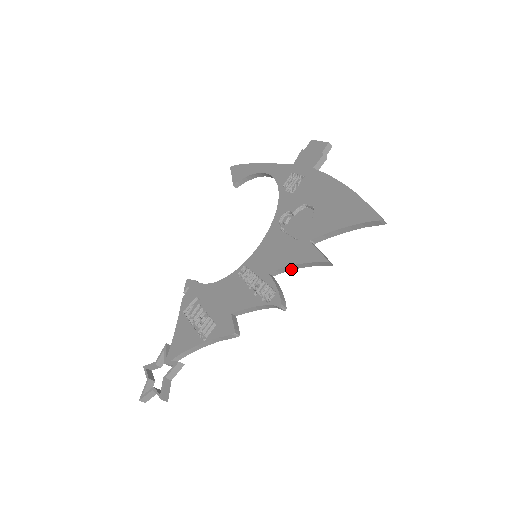
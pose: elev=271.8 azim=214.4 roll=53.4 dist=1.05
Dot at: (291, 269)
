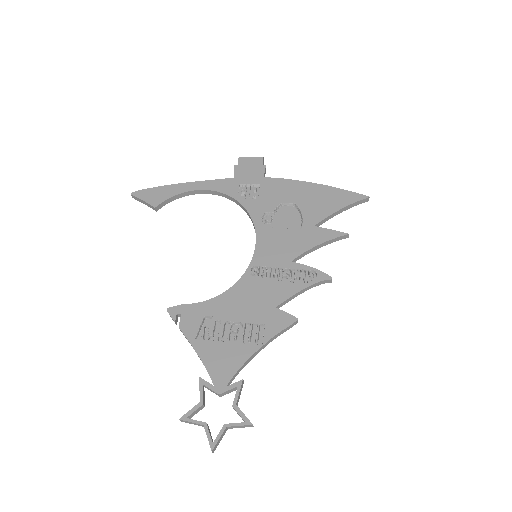
Dot at: occluded
